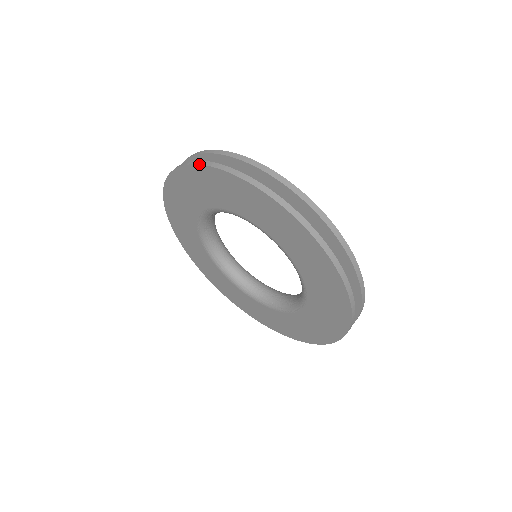
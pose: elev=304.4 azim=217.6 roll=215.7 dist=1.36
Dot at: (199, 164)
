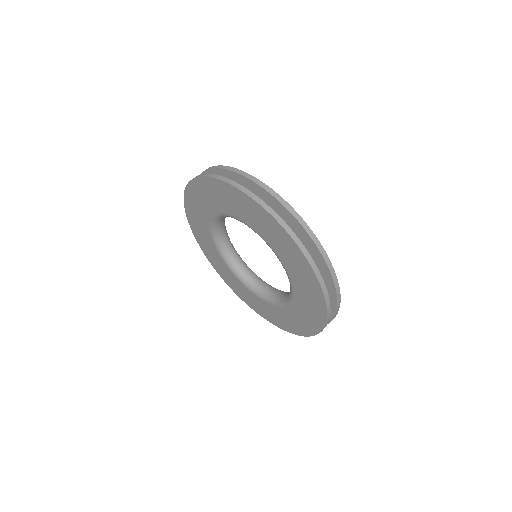
Dot at: (277, 221)
